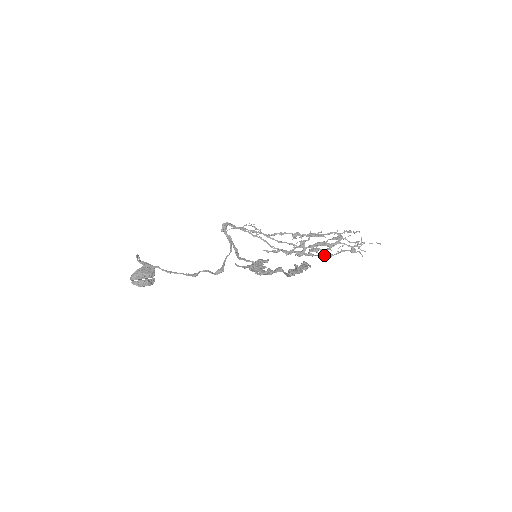
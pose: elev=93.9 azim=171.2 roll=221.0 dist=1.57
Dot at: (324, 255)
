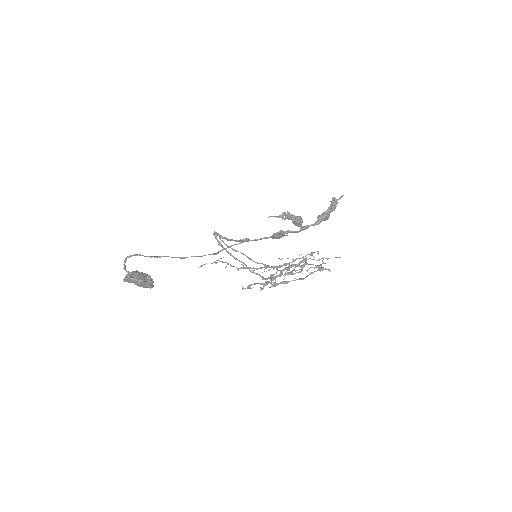
Dot at: (298, 279)
